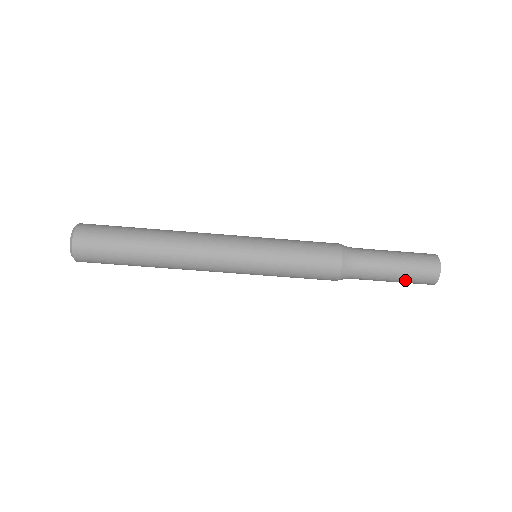
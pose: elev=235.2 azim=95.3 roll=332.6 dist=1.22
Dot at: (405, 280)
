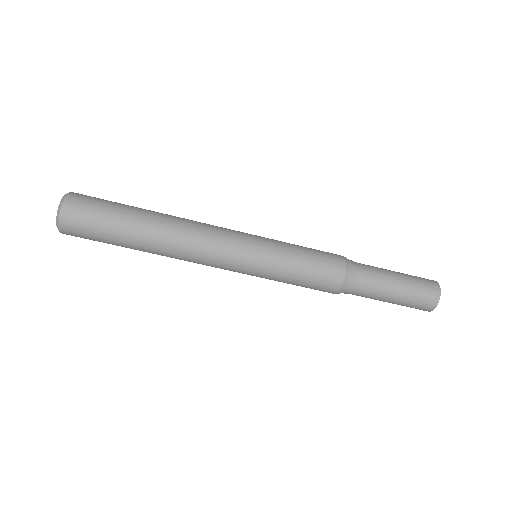
Dot at: (405, 300)
